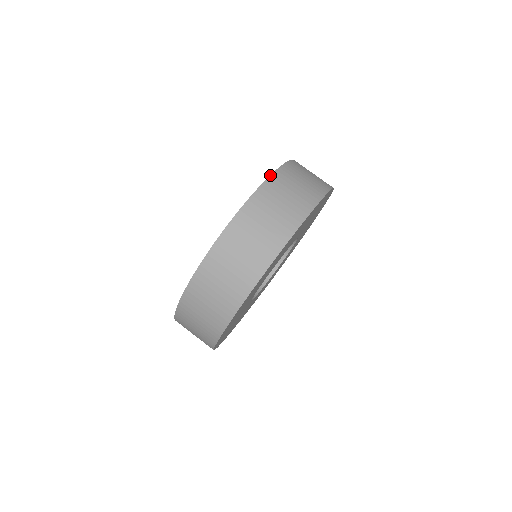
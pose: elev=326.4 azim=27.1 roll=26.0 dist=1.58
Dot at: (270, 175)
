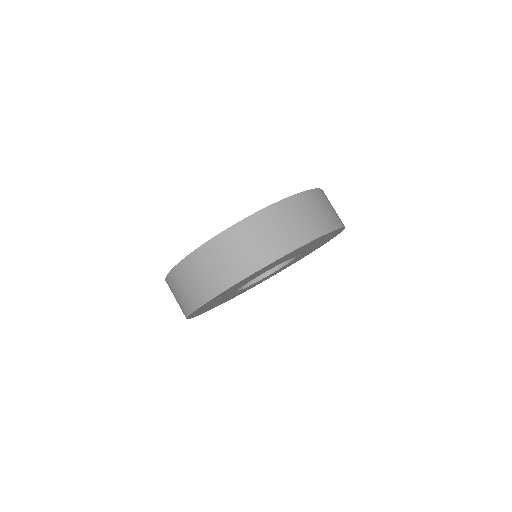
Dot at: occluded
